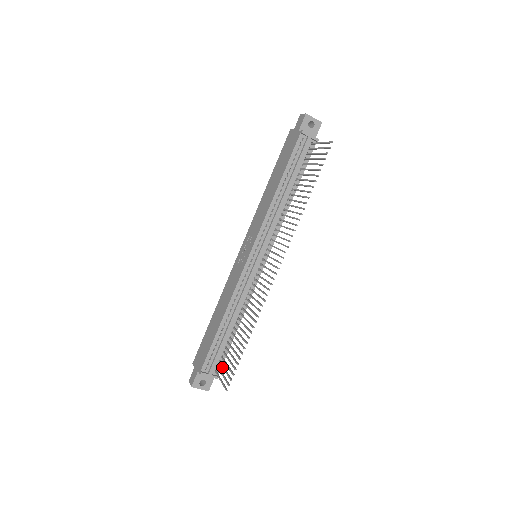
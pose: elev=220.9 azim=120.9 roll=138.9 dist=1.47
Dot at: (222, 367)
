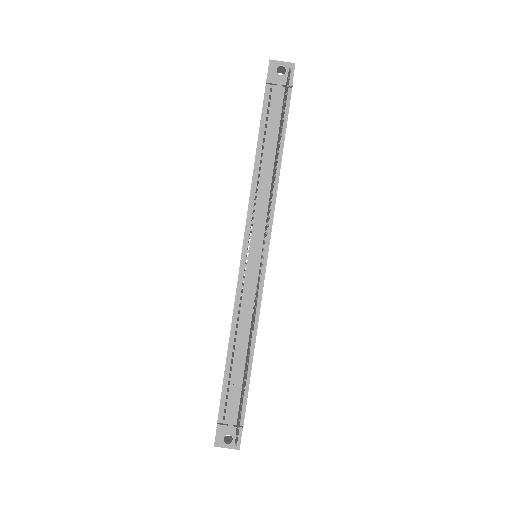
Dot at: occluded
